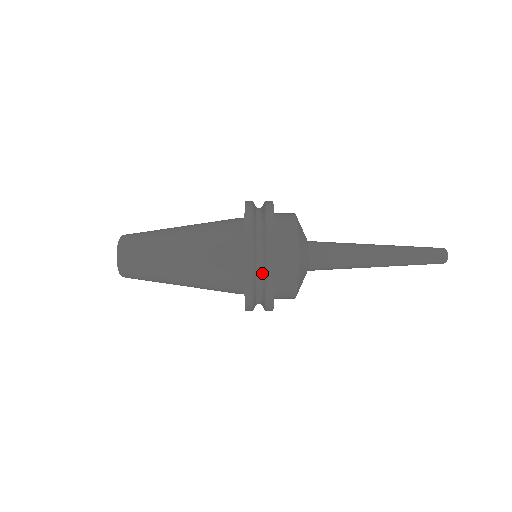
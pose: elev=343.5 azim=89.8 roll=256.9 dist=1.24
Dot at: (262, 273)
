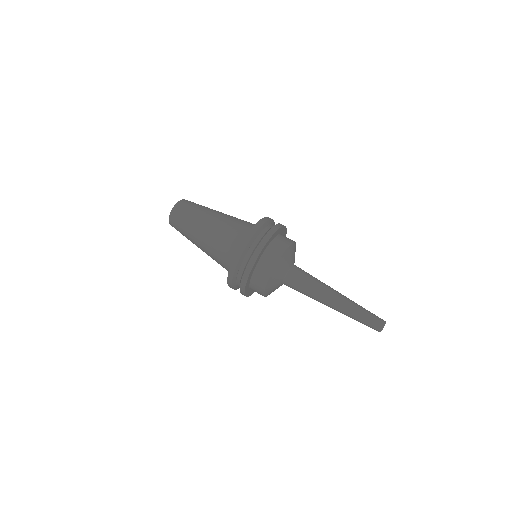
Dot at: occluded
